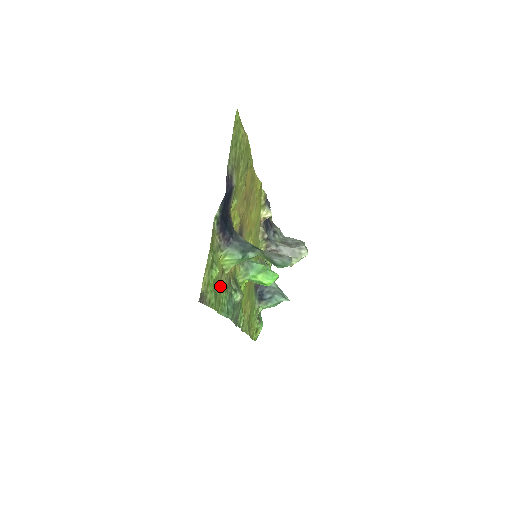
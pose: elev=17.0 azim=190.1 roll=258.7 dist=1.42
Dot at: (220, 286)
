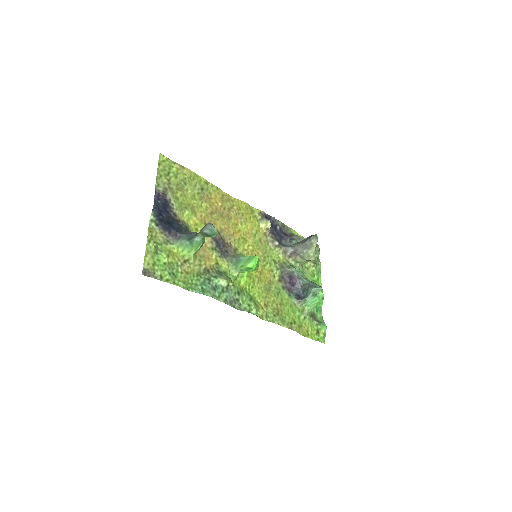
Dot at: (183, 270)
